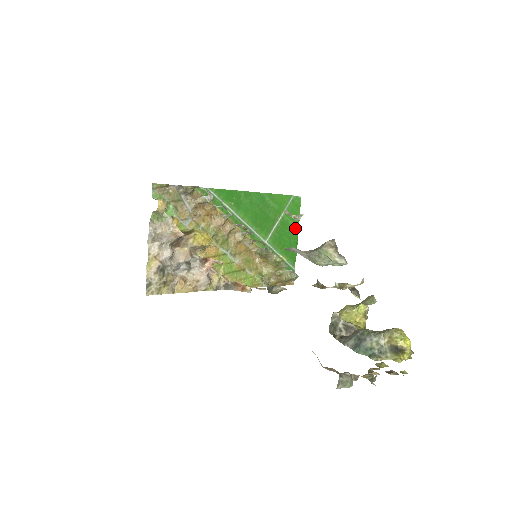
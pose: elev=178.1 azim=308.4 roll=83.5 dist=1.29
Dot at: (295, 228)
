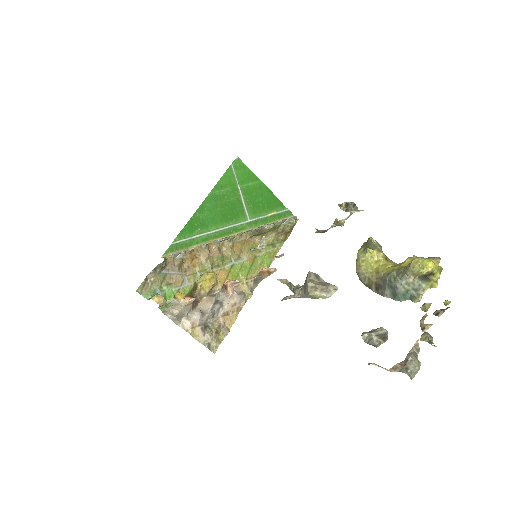
Dot at: (258, 183)
